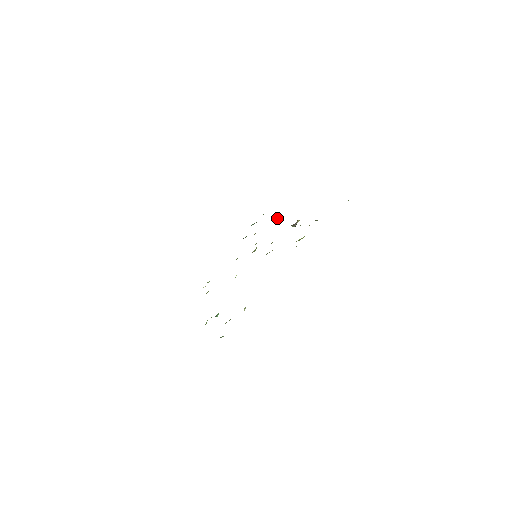
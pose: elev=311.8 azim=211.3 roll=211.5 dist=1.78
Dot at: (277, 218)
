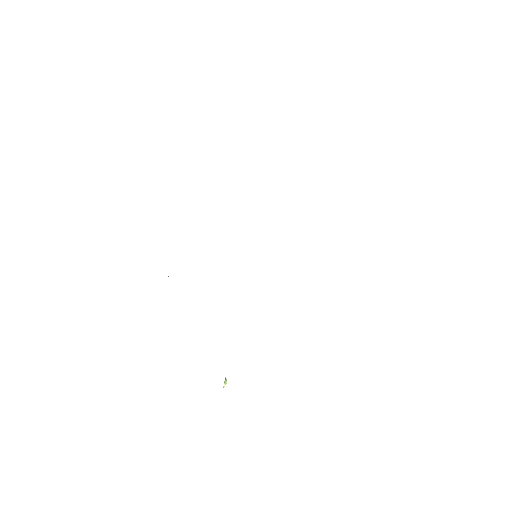
Dot at: occluded
